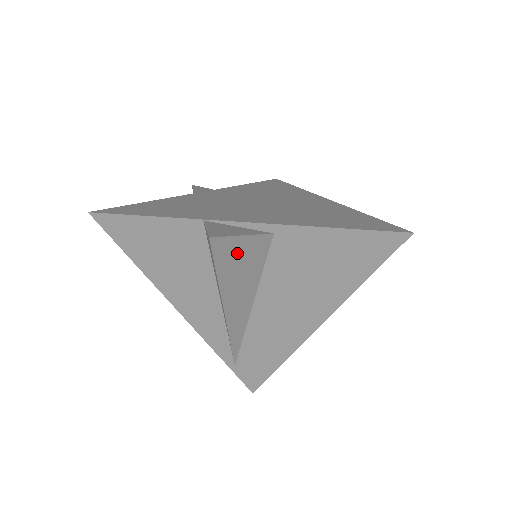
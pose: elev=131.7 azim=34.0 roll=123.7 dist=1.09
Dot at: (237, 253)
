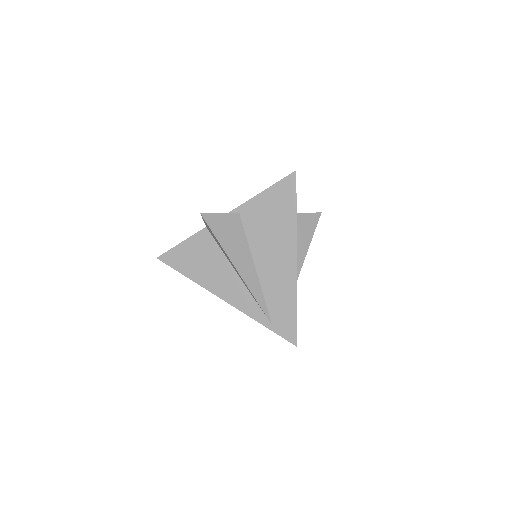
Dot at: (222, 225)
